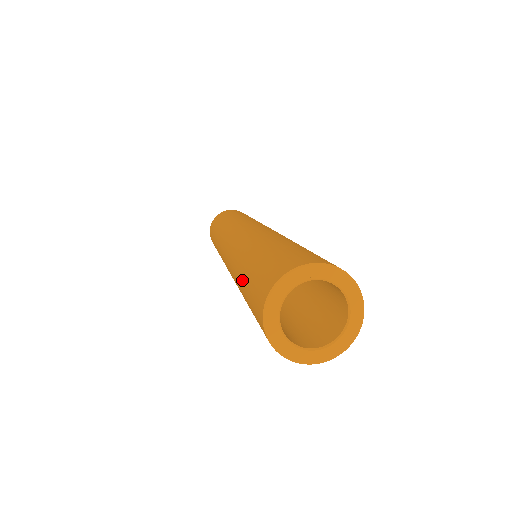
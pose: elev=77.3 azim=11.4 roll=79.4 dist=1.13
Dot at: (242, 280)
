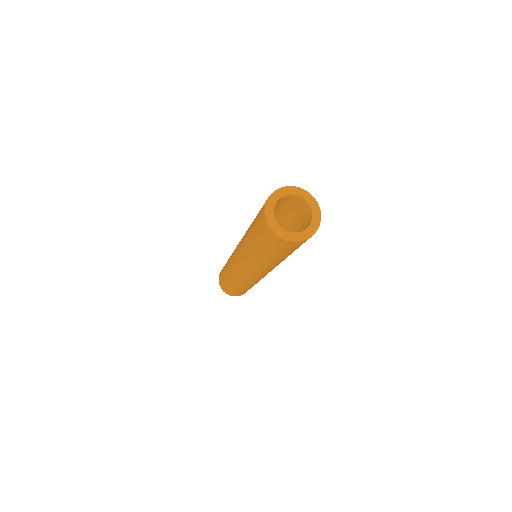
Dot at: occluded
